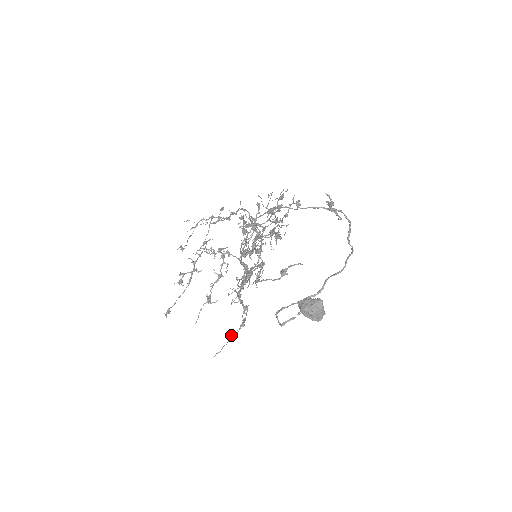
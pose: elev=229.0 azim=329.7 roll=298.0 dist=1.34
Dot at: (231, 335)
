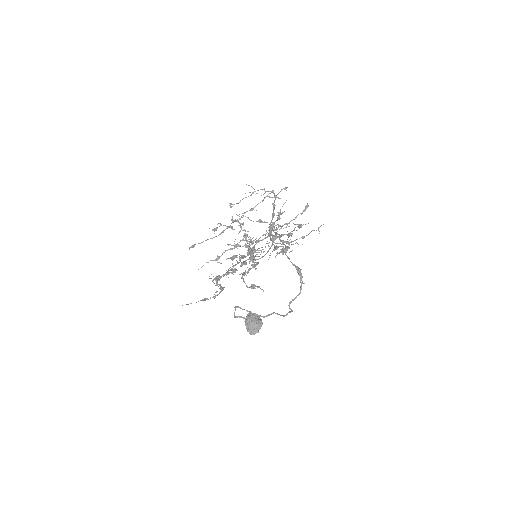
Dot at: (203, 299)
